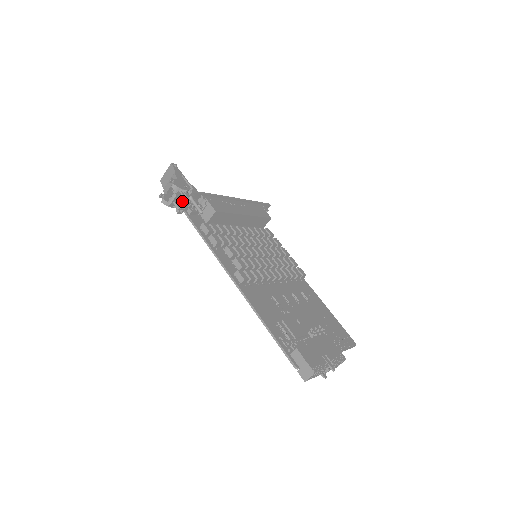
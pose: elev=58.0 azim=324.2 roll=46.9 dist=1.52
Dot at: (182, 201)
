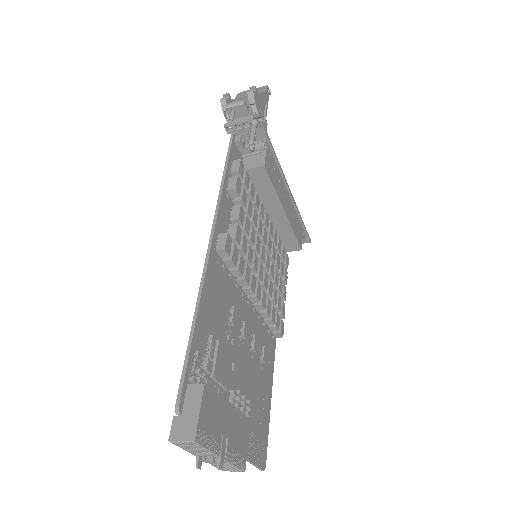
Dot at: (242, 118)
